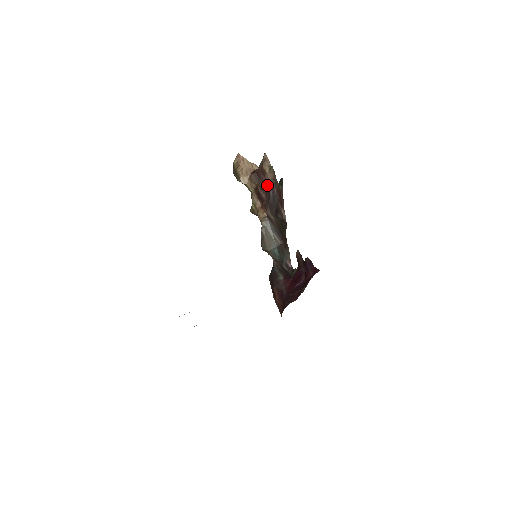
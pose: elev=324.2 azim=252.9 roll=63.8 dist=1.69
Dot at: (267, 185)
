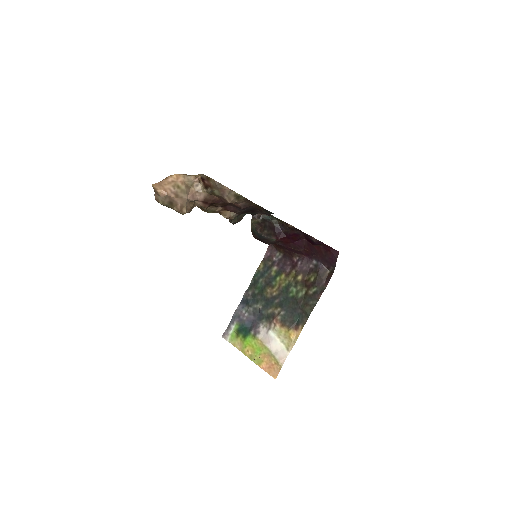
Dot at: occluded
